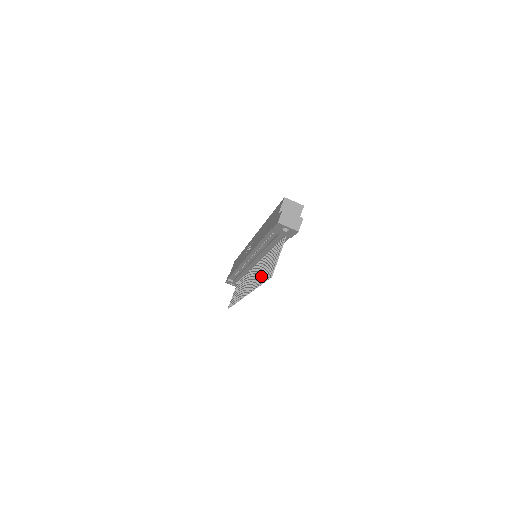
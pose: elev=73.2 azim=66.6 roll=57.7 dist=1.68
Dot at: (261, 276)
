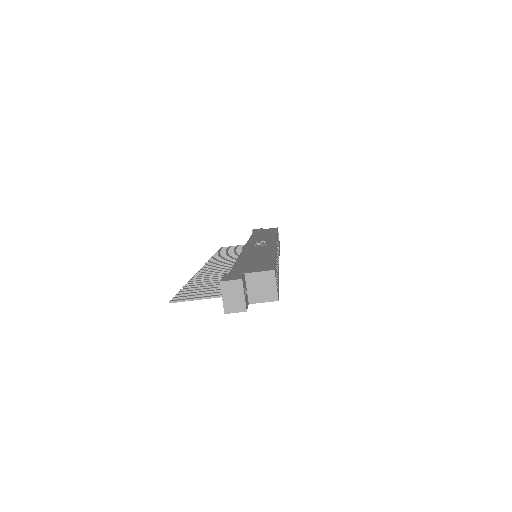
Dot at: occluded
